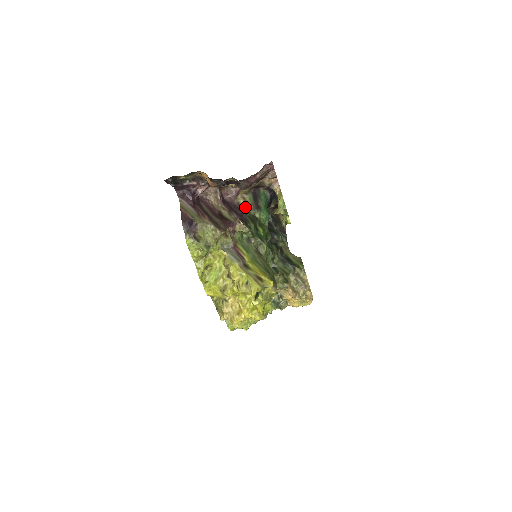
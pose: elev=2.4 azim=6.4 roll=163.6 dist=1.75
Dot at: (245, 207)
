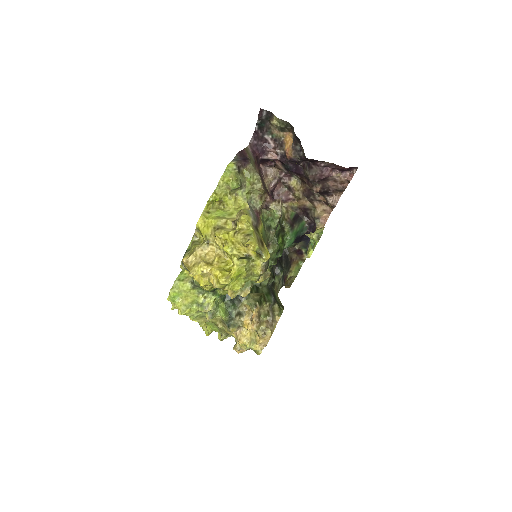
Dot at: (283, 214)
